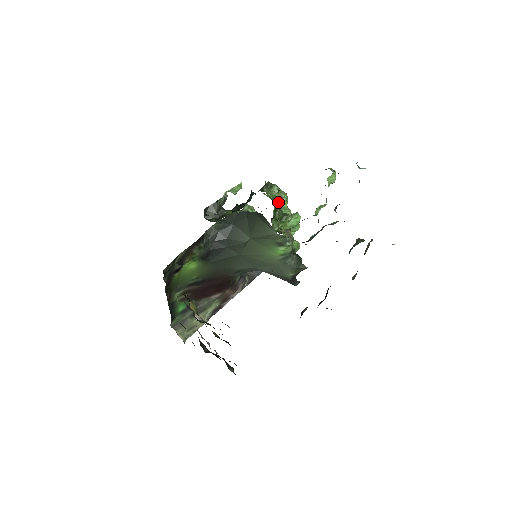
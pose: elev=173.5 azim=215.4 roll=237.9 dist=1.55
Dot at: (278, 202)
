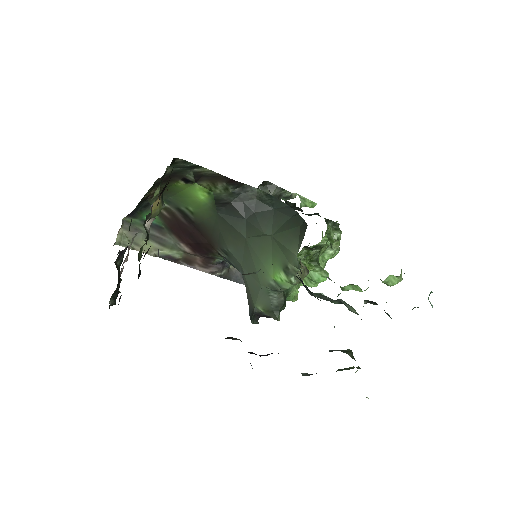
Dot at: (329, 240)
